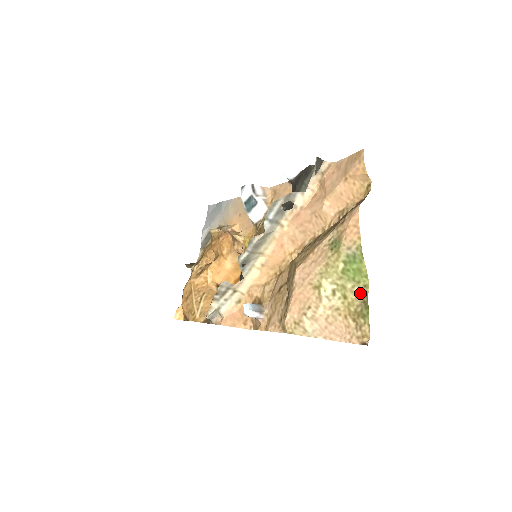
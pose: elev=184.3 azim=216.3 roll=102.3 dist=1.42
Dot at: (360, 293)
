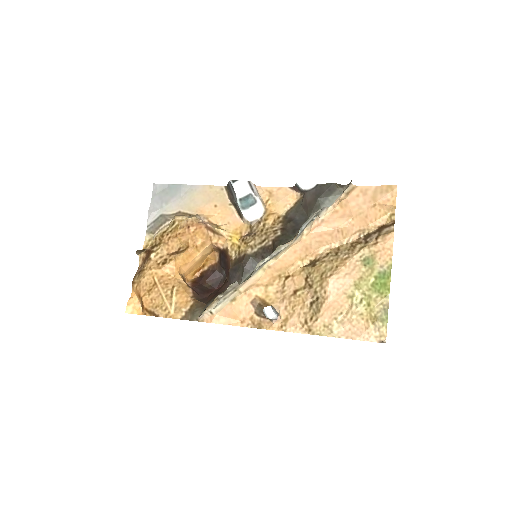
Dot at: (381, 302)
